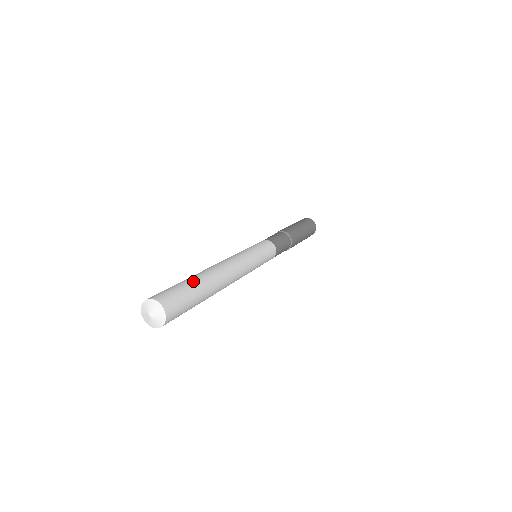
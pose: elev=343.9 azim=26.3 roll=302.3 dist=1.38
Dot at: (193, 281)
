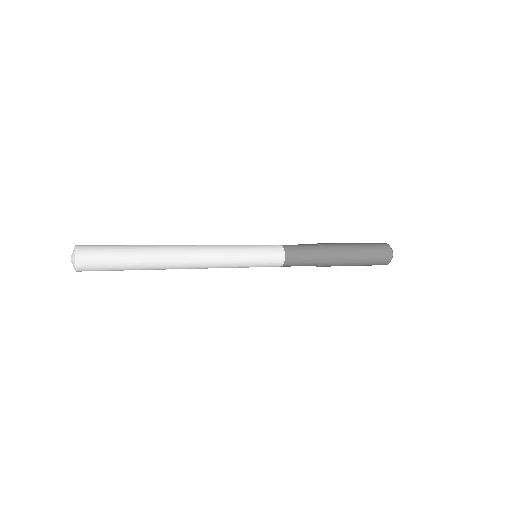
Dot at: (132, 253)
